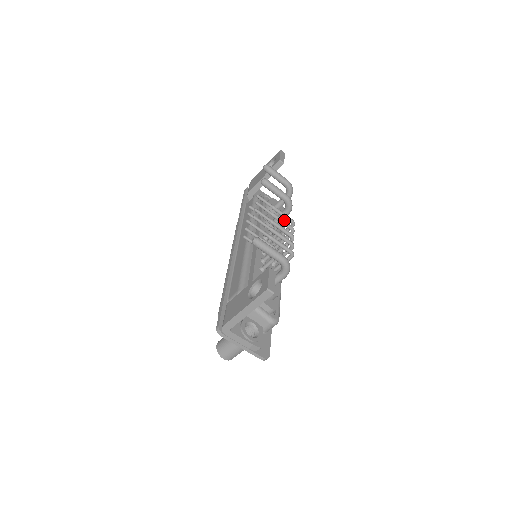
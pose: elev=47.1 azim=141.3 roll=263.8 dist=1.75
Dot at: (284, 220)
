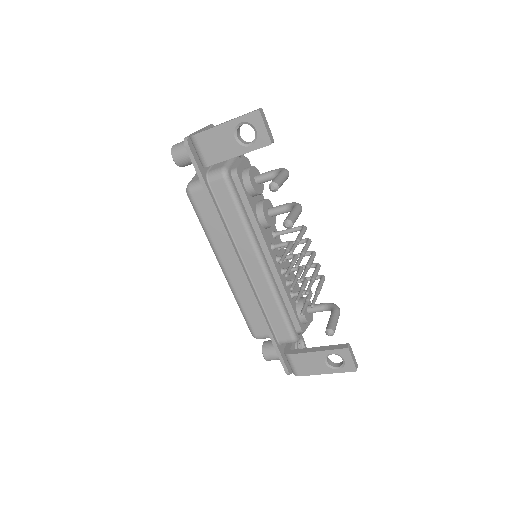
Dot at: occluded
